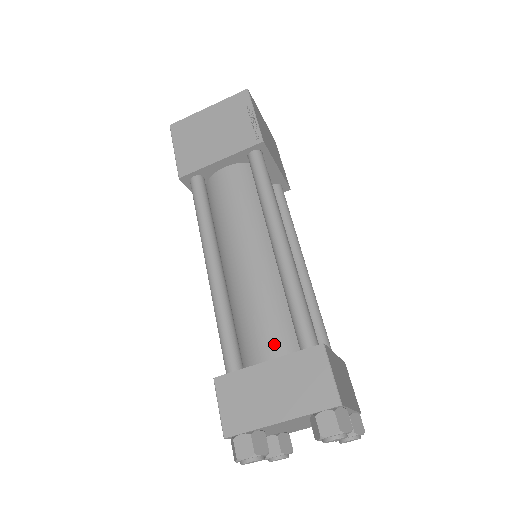
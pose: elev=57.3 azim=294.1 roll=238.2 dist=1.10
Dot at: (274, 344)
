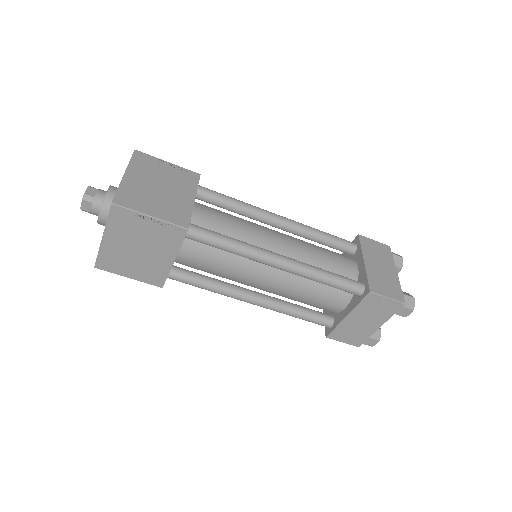
Dot at: (337, 301)
